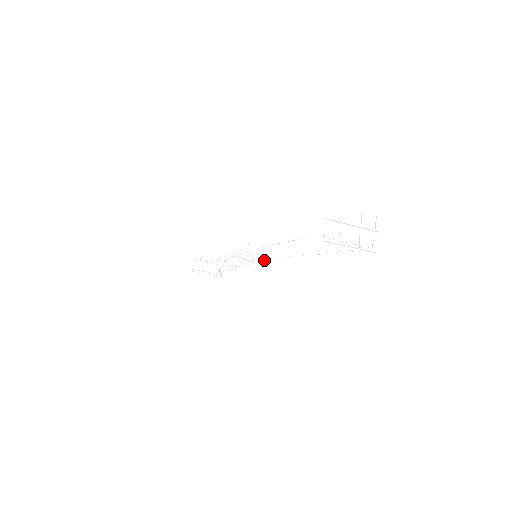
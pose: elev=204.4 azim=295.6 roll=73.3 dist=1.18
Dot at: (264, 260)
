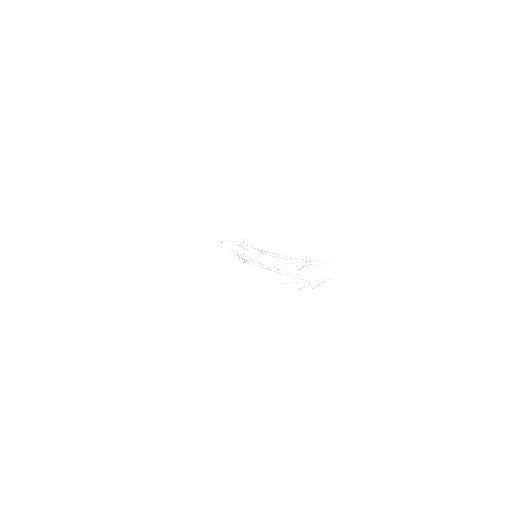
Dot at: occluded
